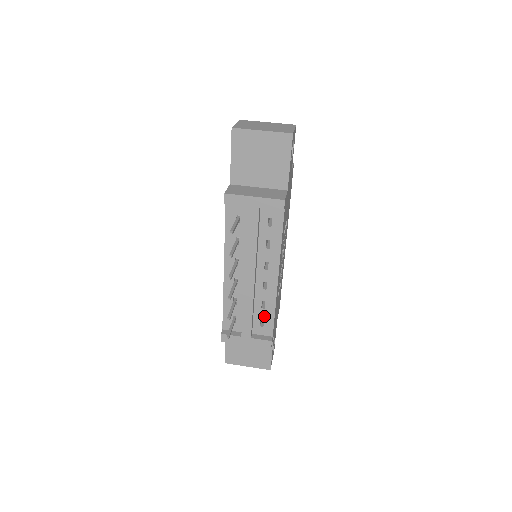
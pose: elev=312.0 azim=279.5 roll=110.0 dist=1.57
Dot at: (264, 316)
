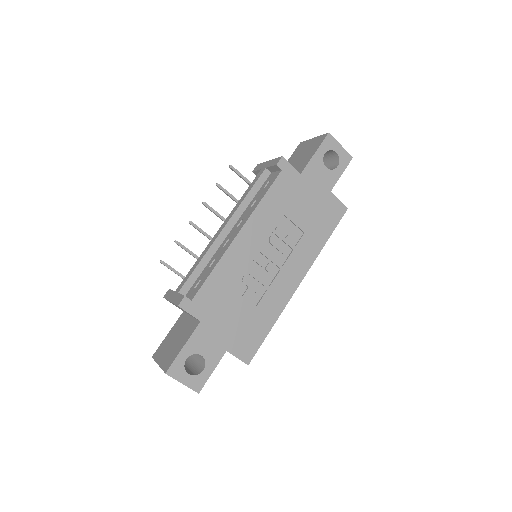
Dot at: (204, 276)
